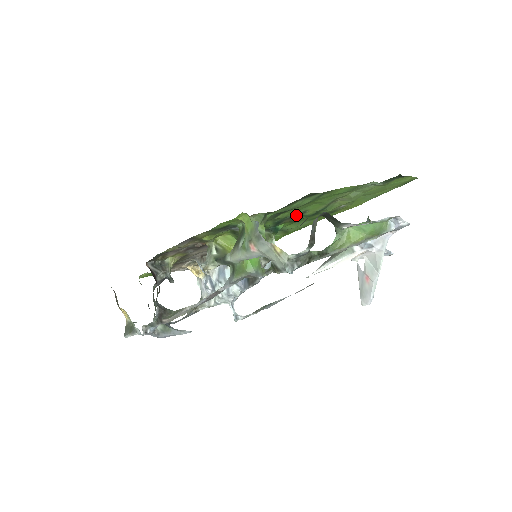
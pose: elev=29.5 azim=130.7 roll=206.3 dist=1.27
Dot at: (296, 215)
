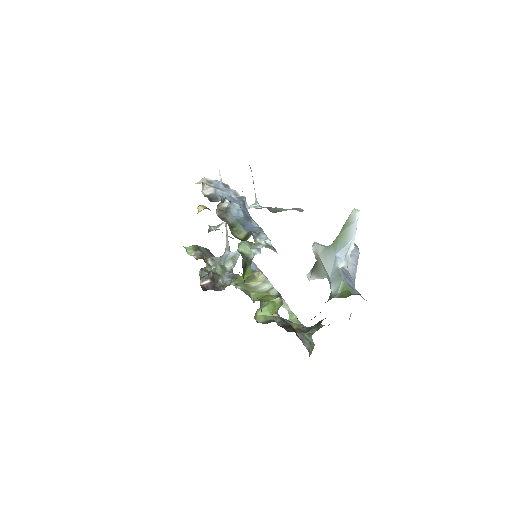
Dot at: occluded
